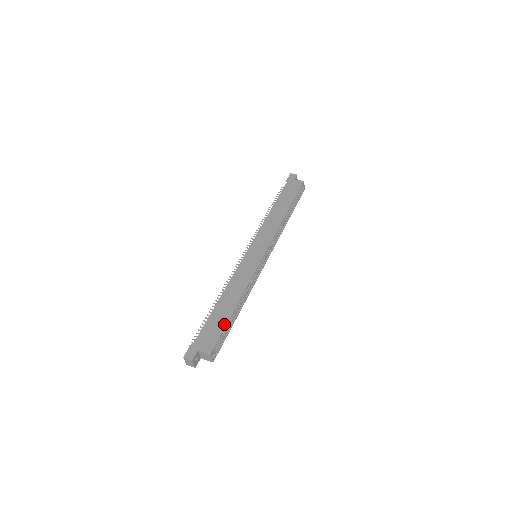
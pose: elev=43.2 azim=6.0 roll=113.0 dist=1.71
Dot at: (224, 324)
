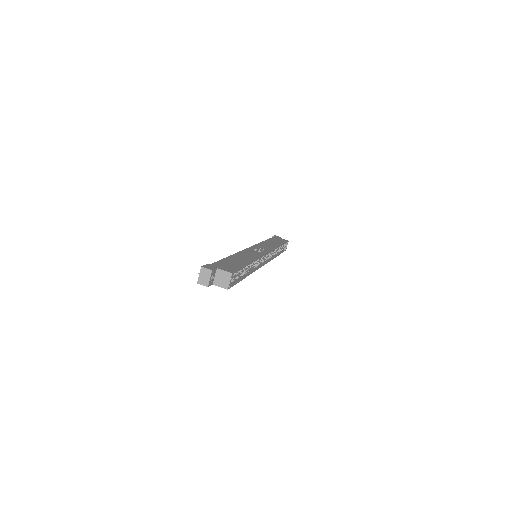
Dot at: (241, 265)
